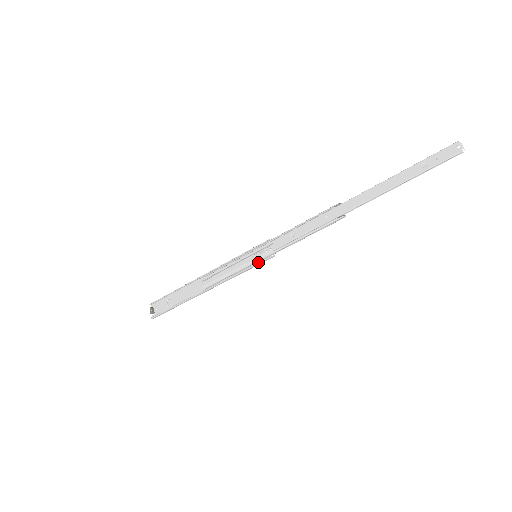
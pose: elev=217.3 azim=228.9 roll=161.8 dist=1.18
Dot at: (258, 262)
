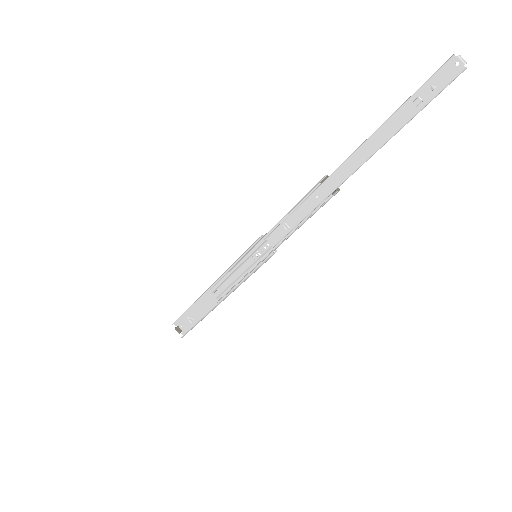
Dot at: (262, 263)
